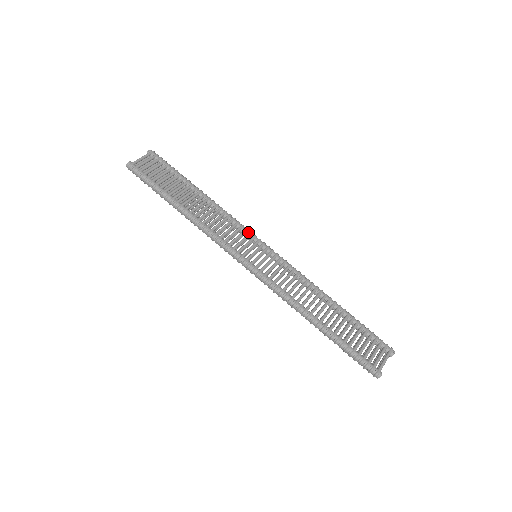
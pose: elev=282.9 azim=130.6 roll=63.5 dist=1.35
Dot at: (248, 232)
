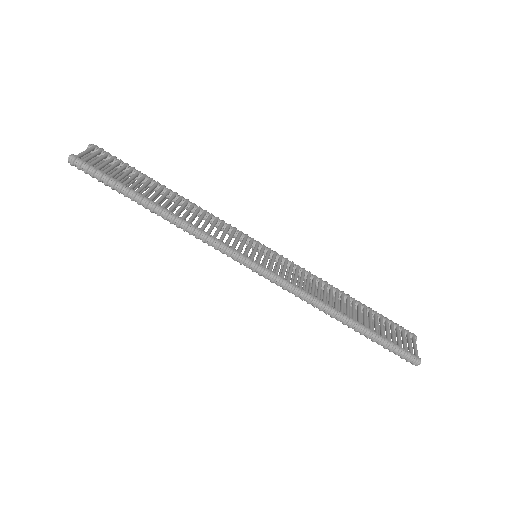
Dot at: (238, 231)
